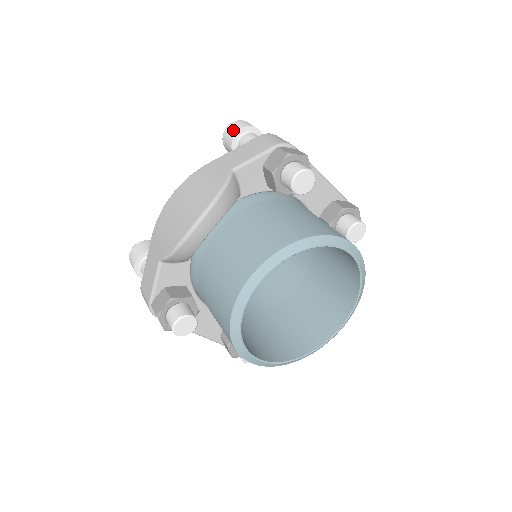
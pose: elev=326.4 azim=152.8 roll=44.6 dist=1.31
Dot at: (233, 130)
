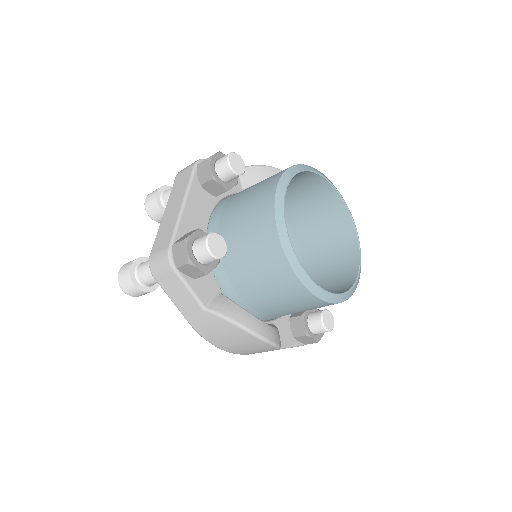
Dot at: occluded
